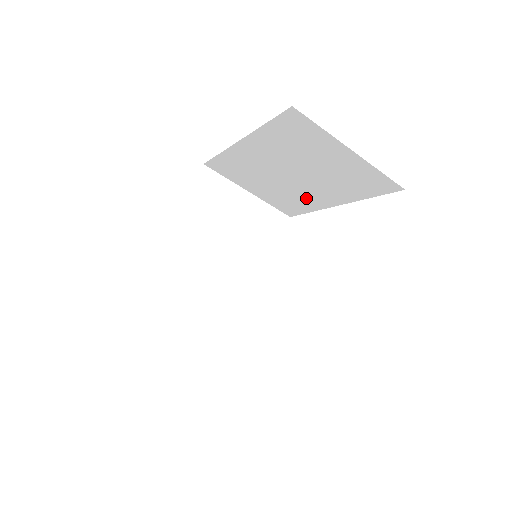
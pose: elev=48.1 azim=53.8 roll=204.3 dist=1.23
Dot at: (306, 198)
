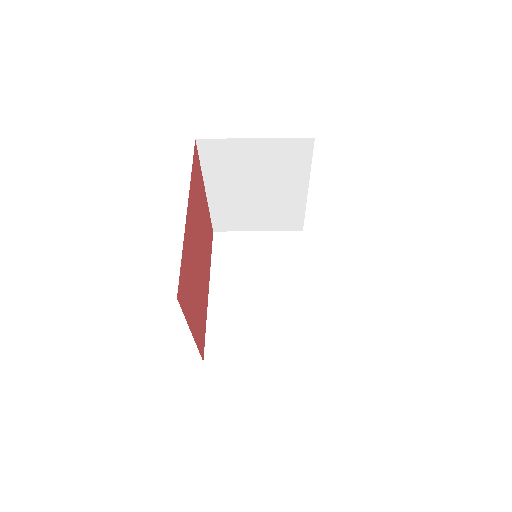
Dot at: occluded
